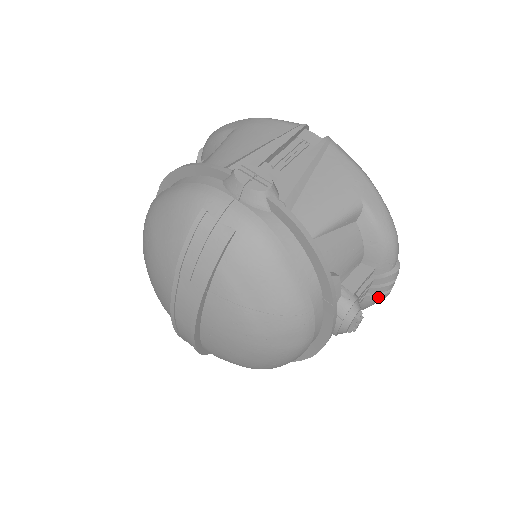
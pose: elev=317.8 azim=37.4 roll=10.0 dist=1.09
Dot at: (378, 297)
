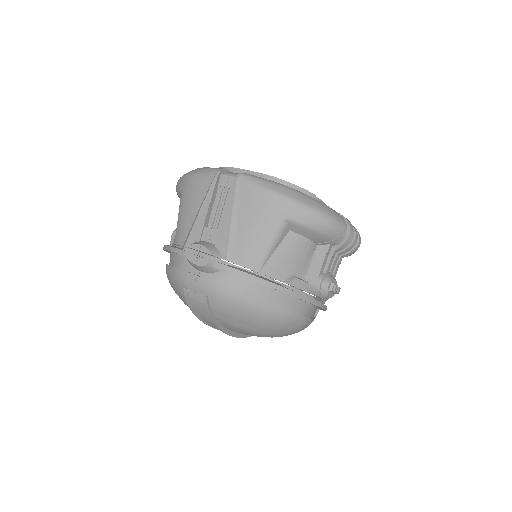
Dot at: (351, 252)
